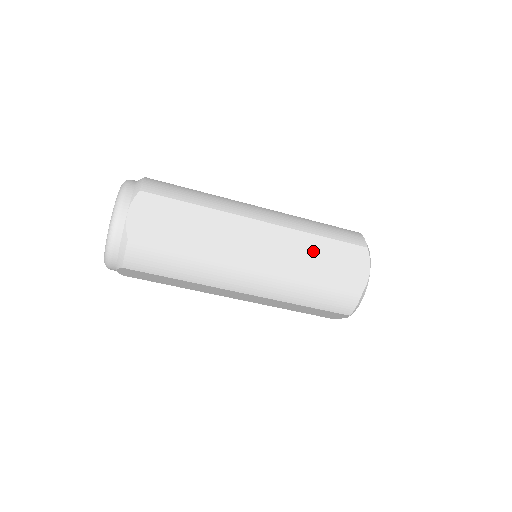
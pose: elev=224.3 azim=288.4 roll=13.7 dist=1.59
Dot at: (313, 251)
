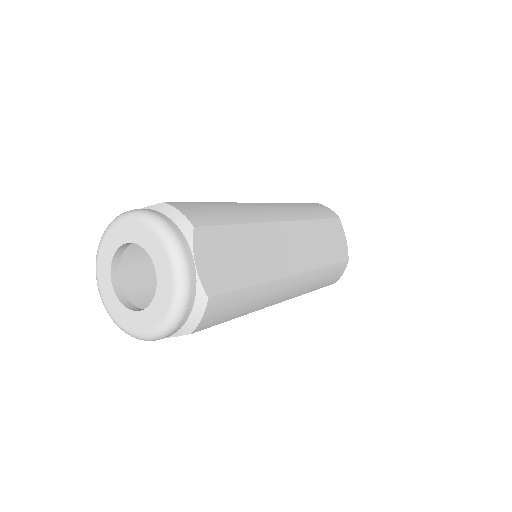
Dot at: occluded
